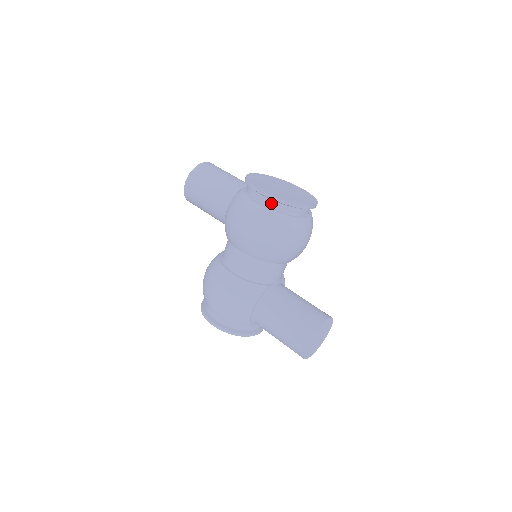
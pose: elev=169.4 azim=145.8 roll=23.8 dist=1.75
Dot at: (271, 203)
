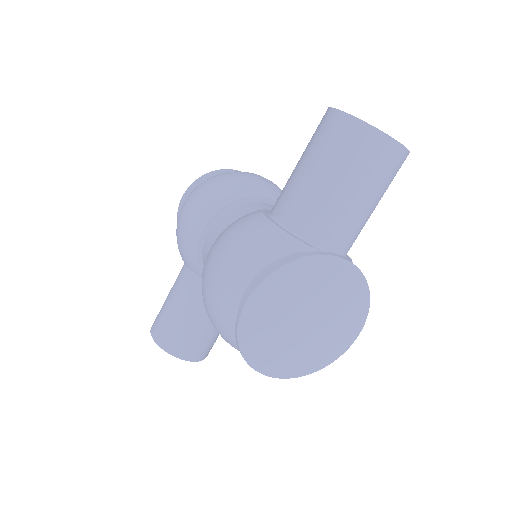
Dot at: occluded
